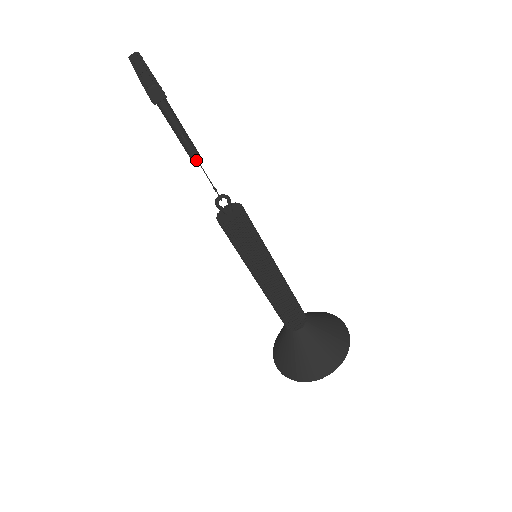
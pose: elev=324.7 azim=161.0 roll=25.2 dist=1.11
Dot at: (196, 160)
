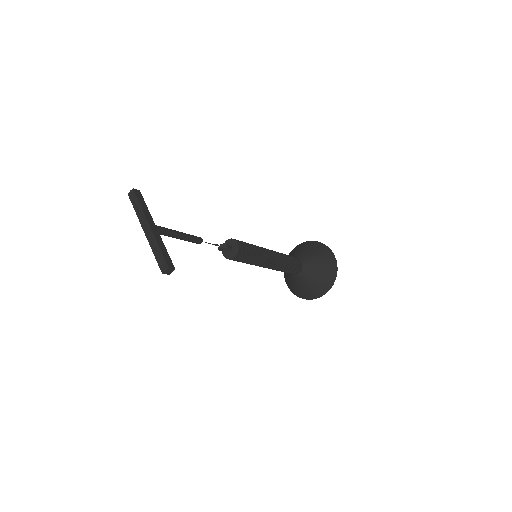
Dot at: (199, 243)
